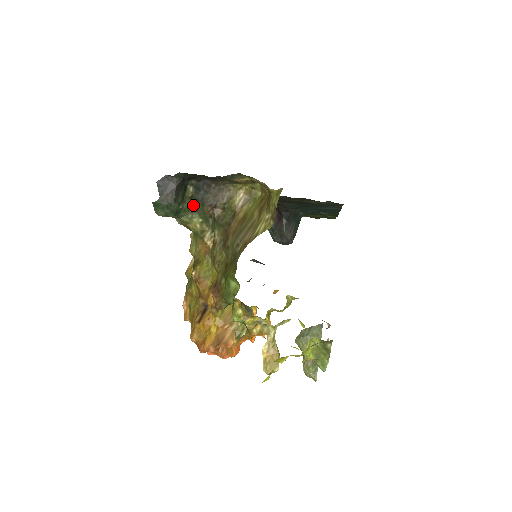
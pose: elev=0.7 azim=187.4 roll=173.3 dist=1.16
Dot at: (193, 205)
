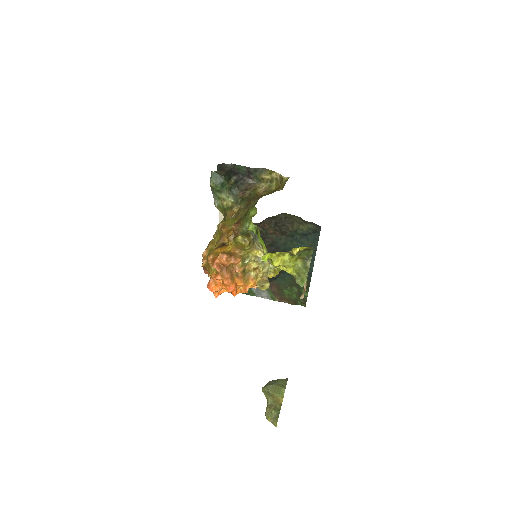
Dot at: (231, 190)
